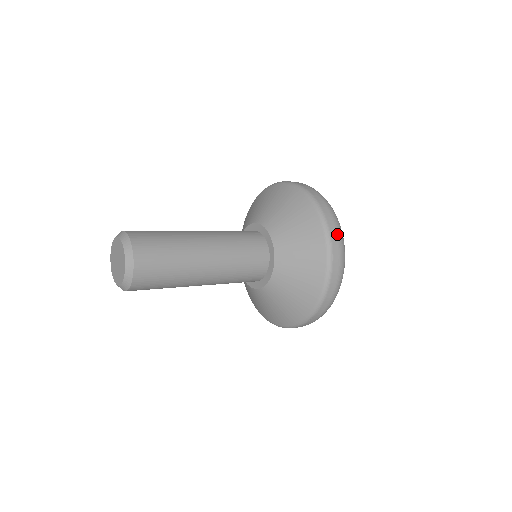
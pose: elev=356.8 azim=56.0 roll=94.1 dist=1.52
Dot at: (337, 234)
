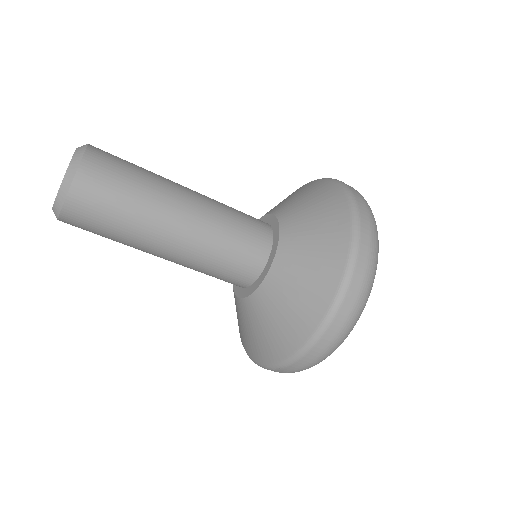
Dot at: (361, 284)
